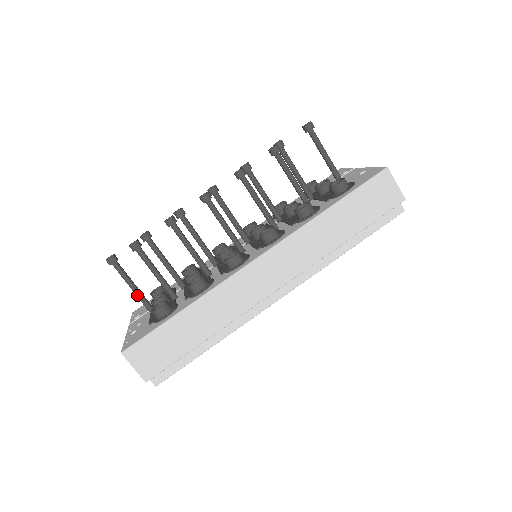
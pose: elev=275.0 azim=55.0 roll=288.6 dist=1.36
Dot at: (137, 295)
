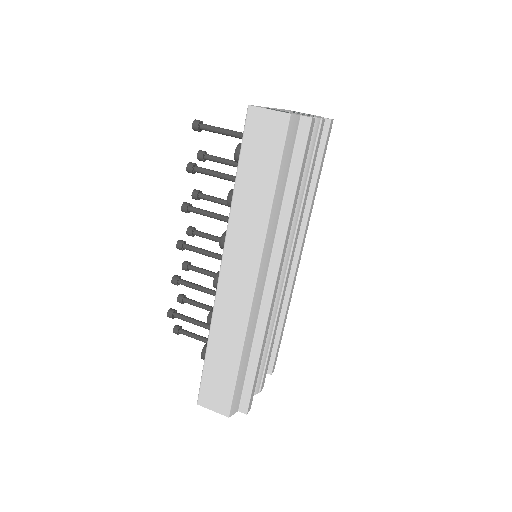
Dot at: occluded
